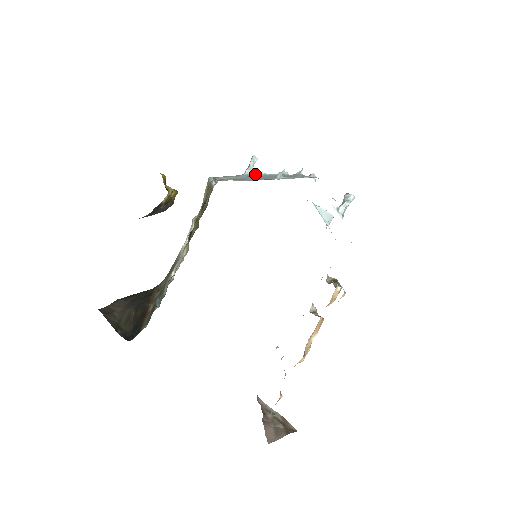
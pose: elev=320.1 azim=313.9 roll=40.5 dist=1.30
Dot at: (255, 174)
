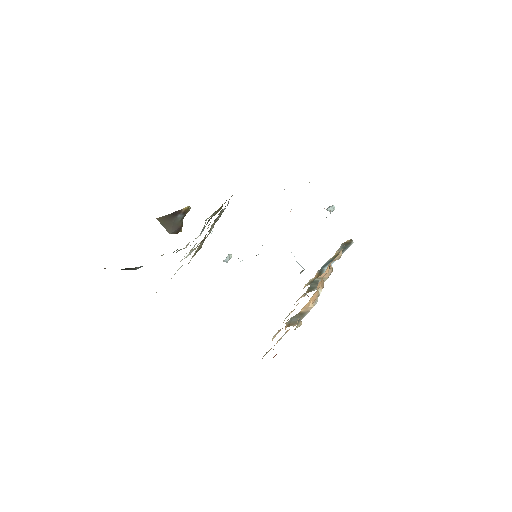
Dot at: occluded
